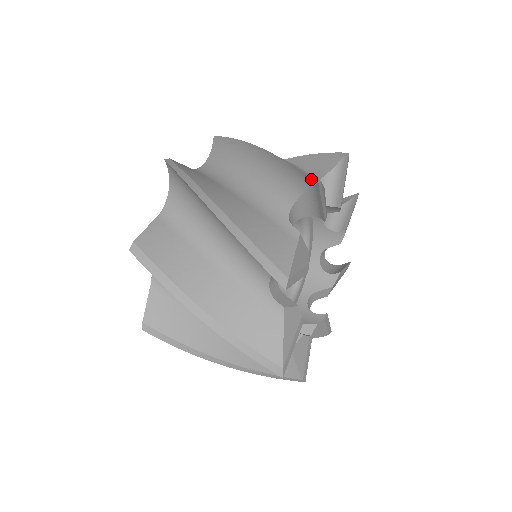
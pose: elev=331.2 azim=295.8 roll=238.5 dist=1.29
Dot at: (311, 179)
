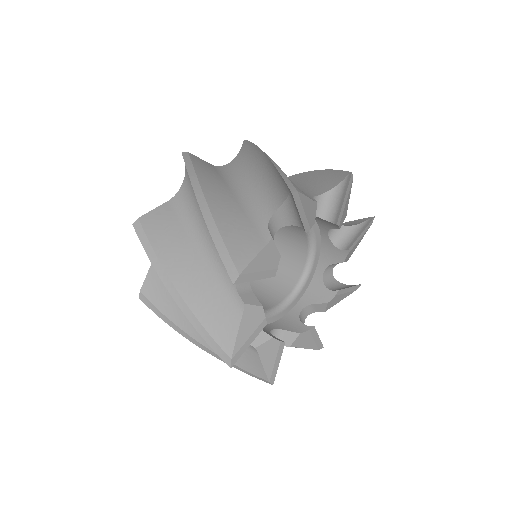
Dot at: (288, 188)
